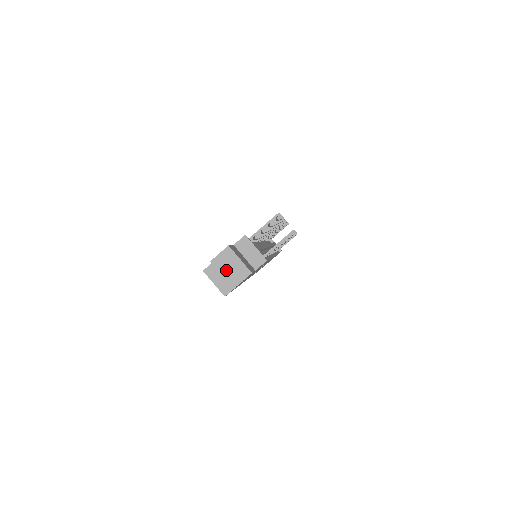
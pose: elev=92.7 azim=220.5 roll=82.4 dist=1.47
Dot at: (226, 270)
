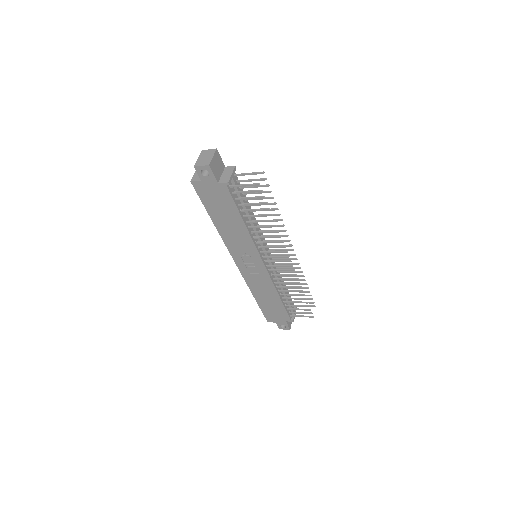
Dot at: (202, 157)
